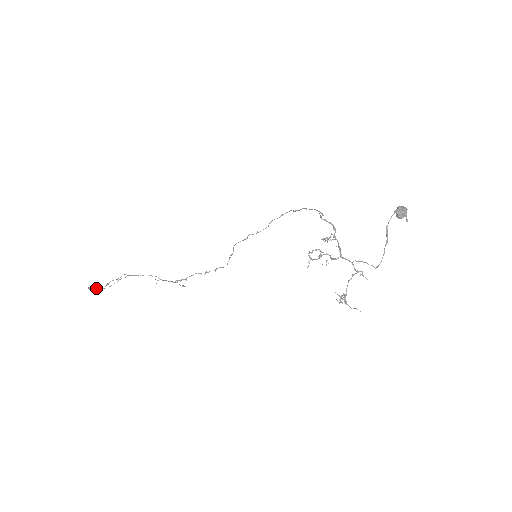
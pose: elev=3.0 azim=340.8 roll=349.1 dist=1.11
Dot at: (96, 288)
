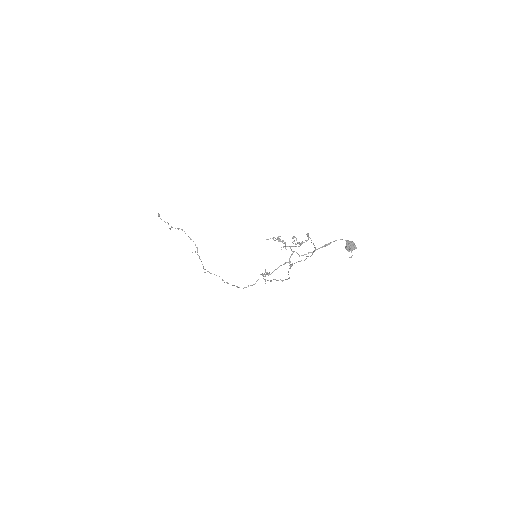
Dot at: occluded
